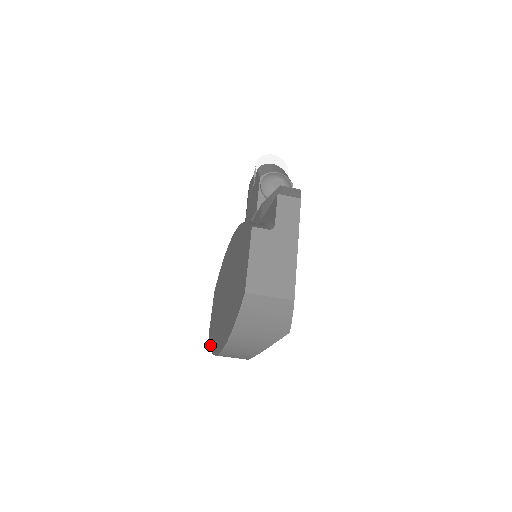
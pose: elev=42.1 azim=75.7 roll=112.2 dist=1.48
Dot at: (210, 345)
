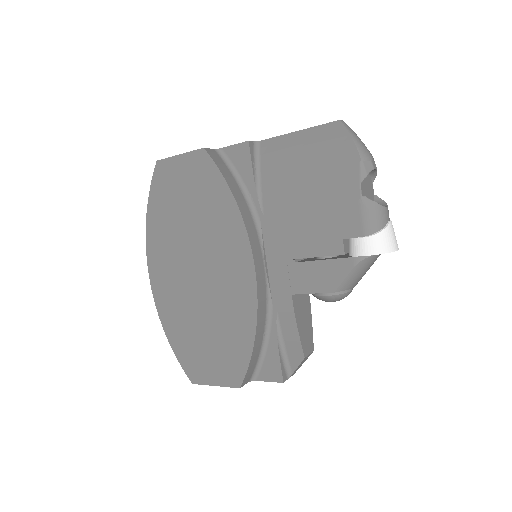
Dot at: (150, 199)
